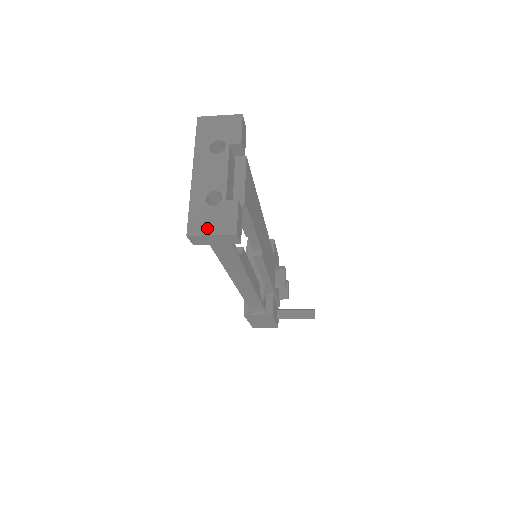
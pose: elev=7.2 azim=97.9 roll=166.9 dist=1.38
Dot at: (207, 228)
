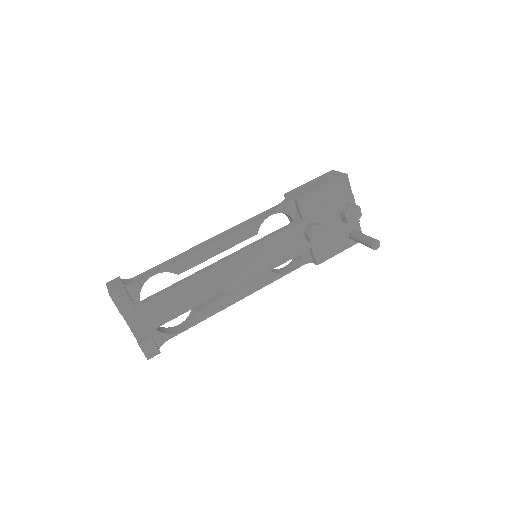
Dot at: occluded
